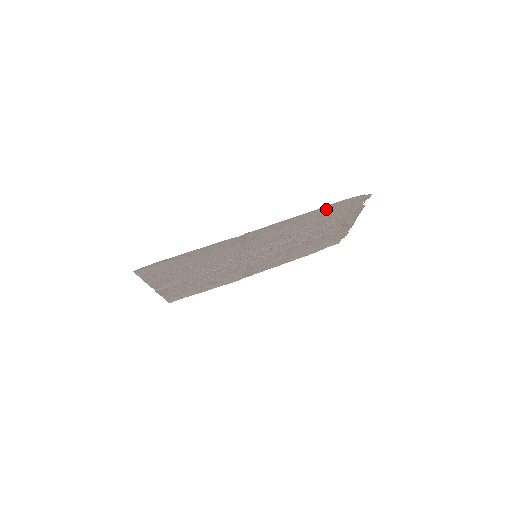
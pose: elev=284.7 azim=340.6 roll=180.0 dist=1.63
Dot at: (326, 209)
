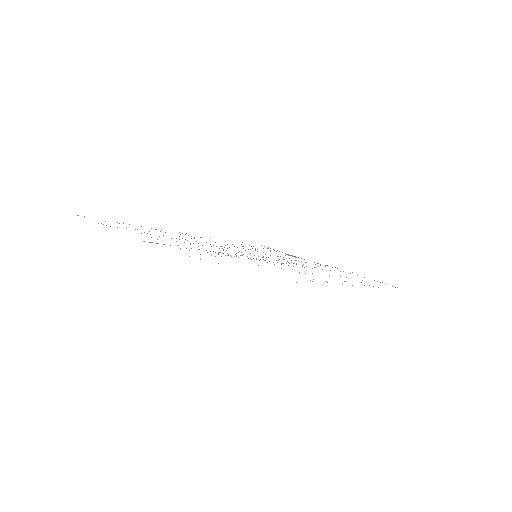
Dot at: occluded
